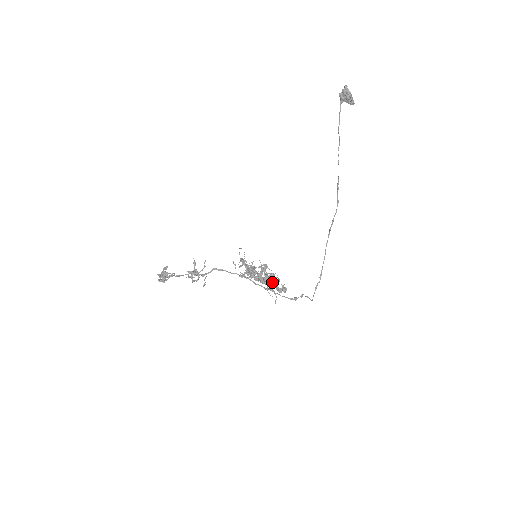
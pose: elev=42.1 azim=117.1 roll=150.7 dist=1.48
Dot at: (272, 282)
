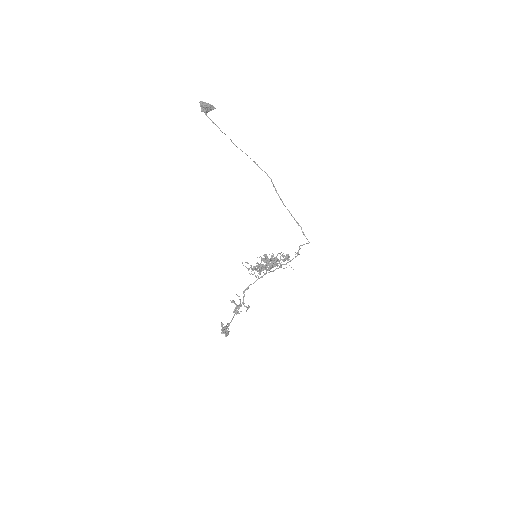
Dot at: occluded
